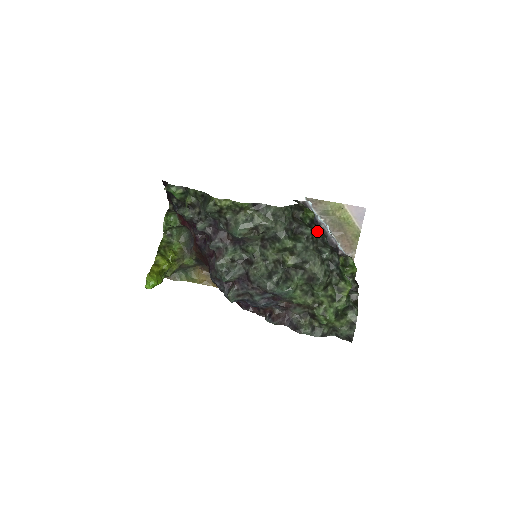
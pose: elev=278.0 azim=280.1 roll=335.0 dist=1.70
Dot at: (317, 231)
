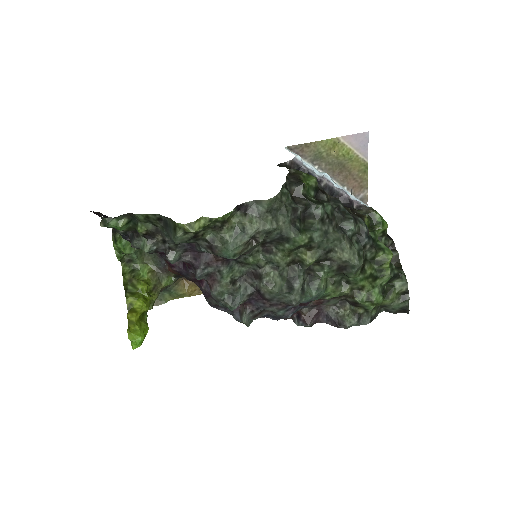
Dot at: (329, 203)
